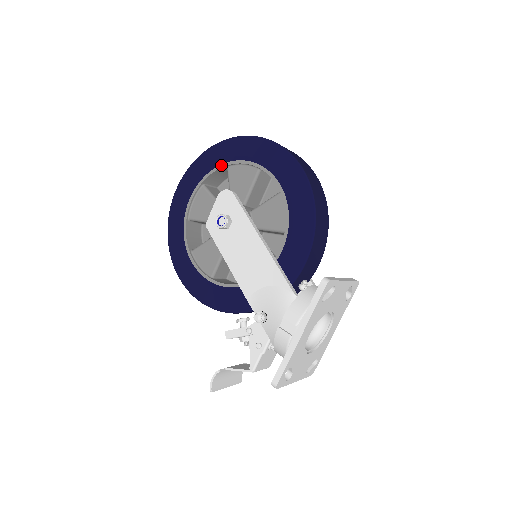
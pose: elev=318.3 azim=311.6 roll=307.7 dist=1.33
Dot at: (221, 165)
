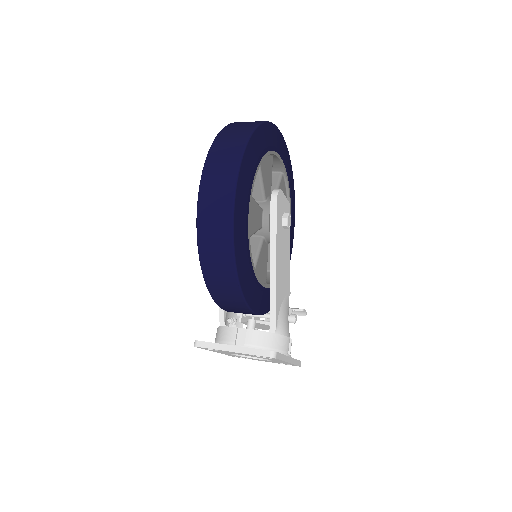
Dot at: occluded
